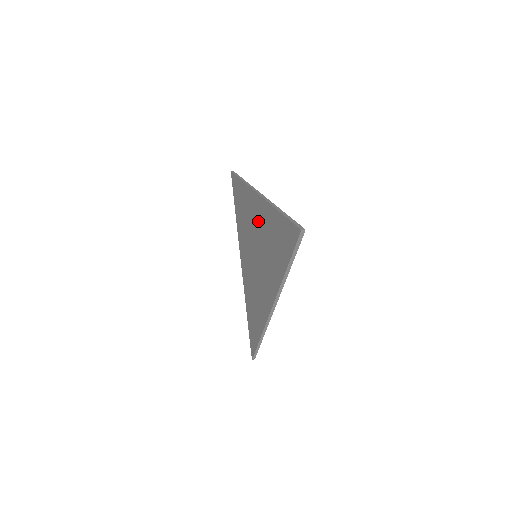
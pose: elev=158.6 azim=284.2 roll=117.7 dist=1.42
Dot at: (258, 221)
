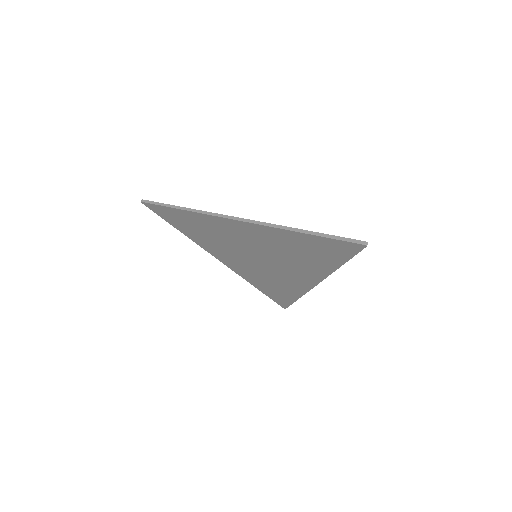
Dot at: (252, 238)
